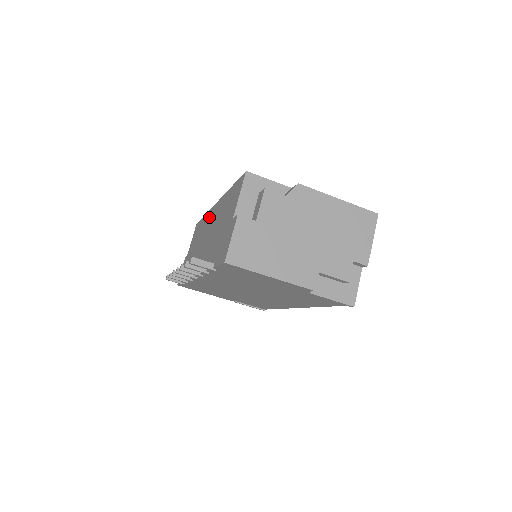
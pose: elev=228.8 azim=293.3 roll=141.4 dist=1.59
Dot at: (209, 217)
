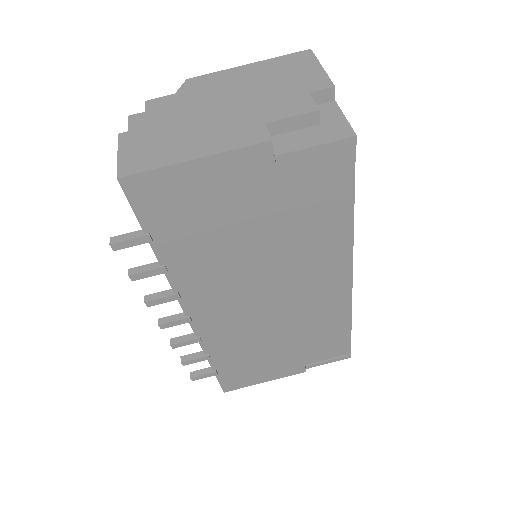
Dot at: occluded
